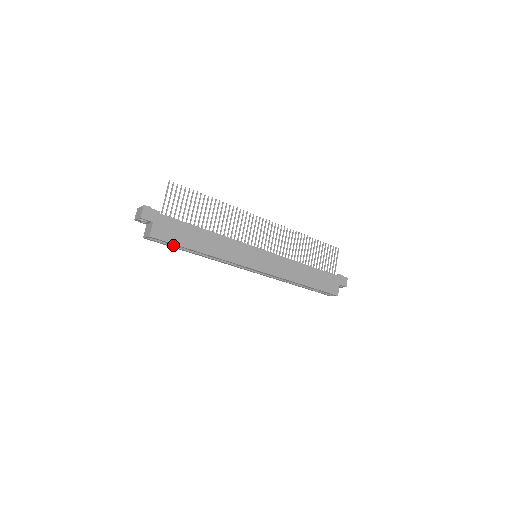
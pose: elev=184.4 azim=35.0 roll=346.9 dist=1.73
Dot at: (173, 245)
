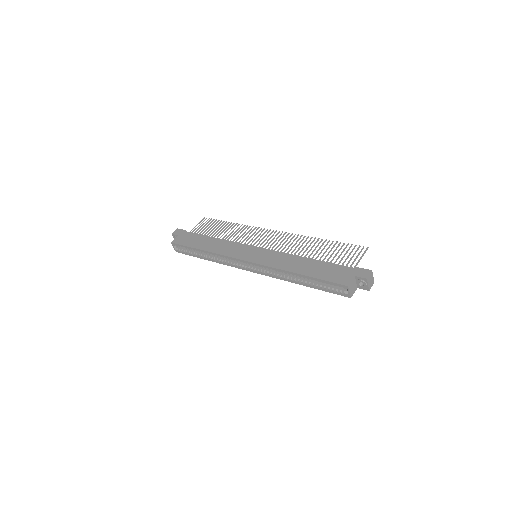
Dot at: (192, 254)
